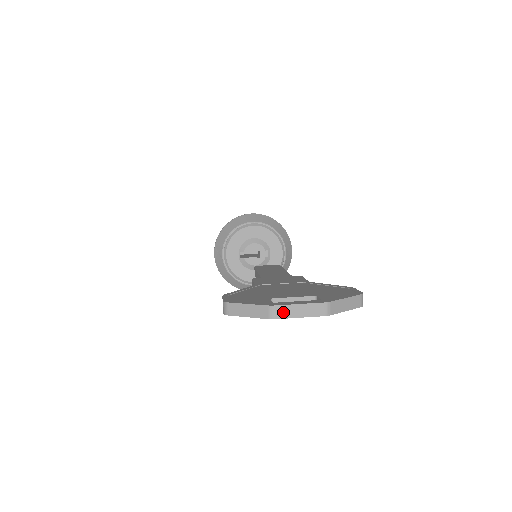
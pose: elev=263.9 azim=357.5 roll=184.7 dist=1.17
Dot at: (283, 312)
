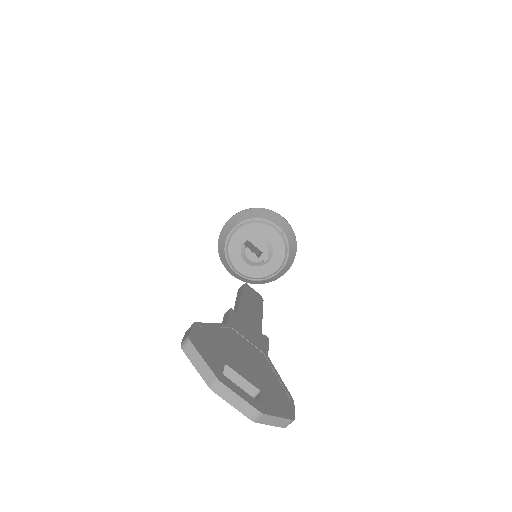
Dot at: (224, 392)
